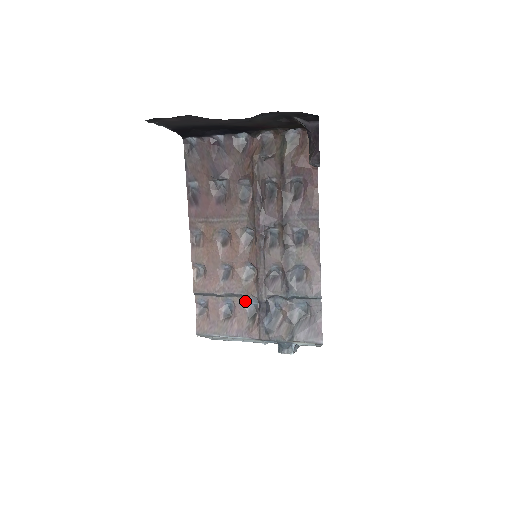
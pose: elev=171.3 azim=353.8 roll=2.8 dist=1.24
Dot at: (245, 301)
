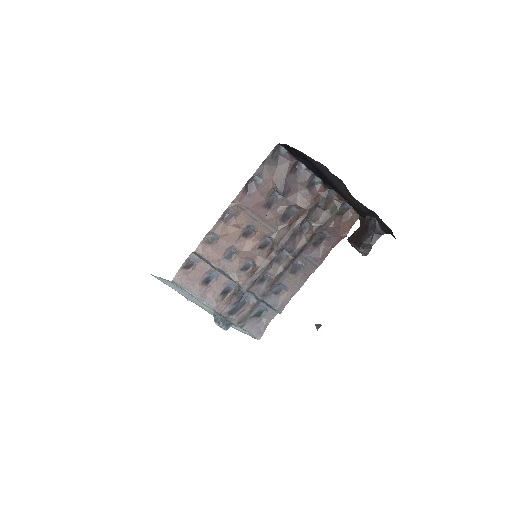
Dot at: (227, 281)
